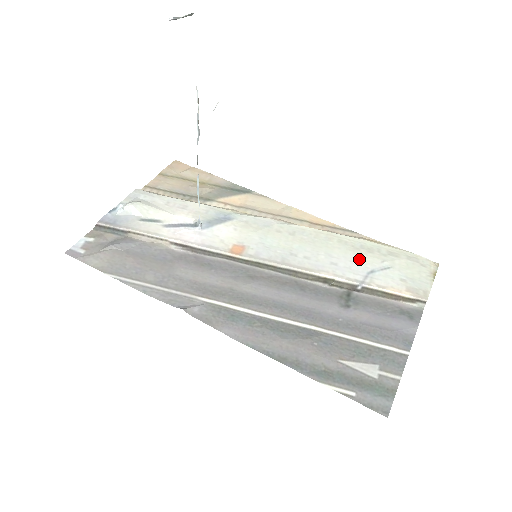
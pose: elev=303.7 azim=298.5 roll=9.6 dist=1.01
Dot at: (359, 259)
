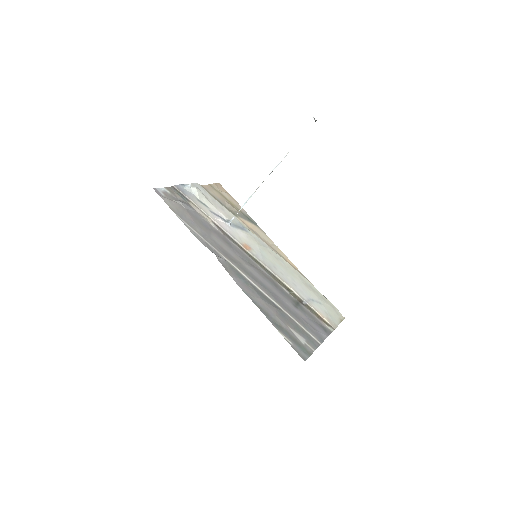
Dot at: (307, 291)
